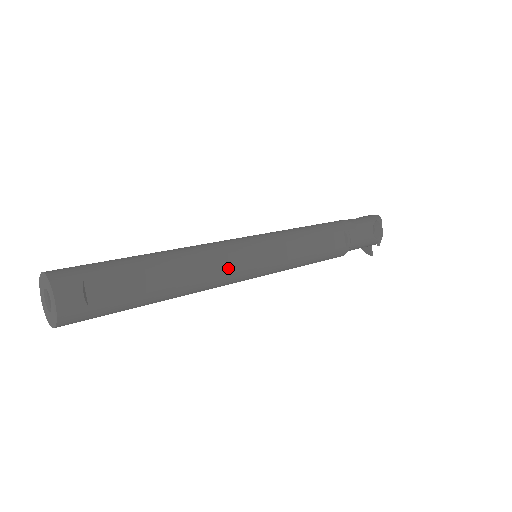
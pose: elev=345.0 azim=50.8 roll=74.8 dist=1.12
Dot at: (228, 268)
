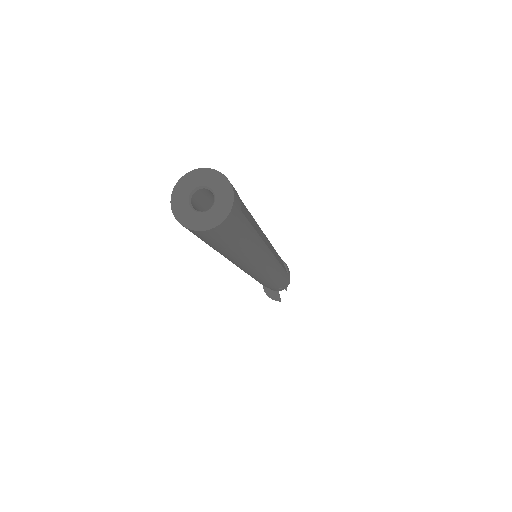
Dot at: (267, 243)
